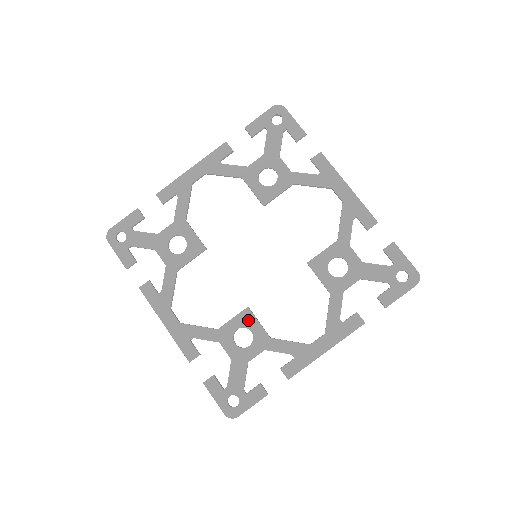
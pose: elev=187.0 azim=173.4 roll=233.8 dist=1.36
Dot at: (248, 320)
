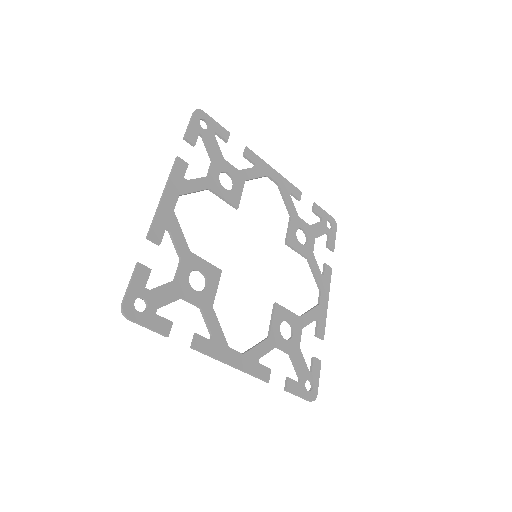
Dot at: (213, 277)
